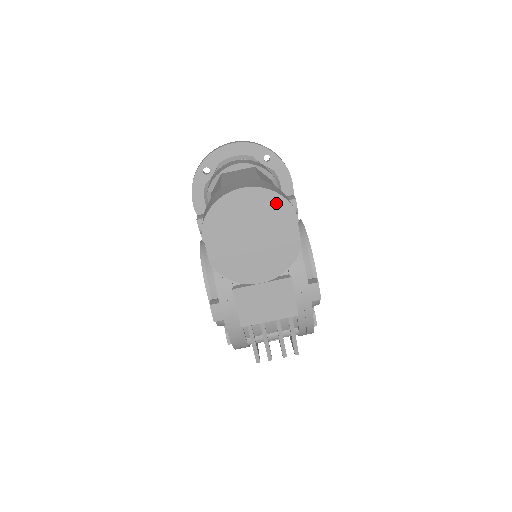
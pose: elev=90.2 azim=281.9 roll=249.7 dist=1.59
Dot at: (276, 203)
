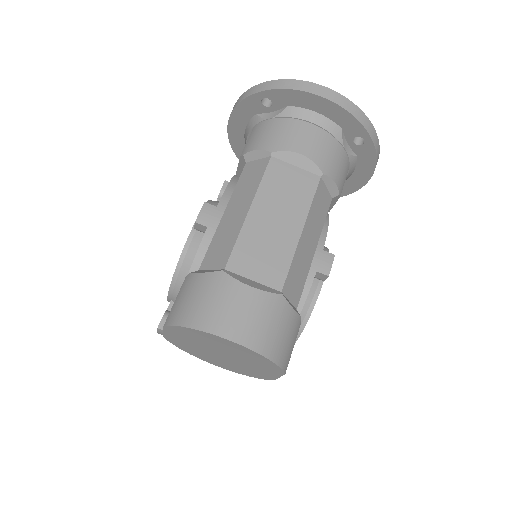
Dot at: (266, 363)
